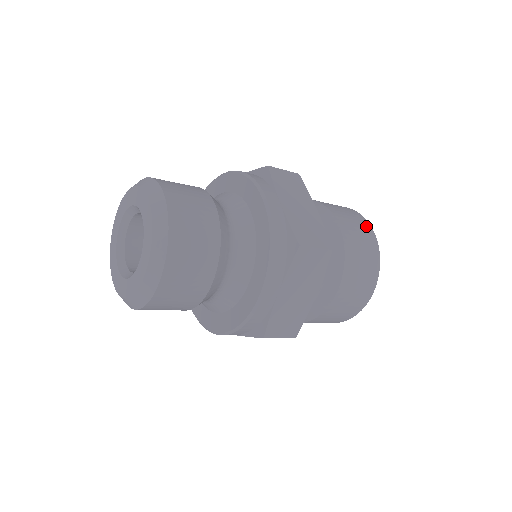
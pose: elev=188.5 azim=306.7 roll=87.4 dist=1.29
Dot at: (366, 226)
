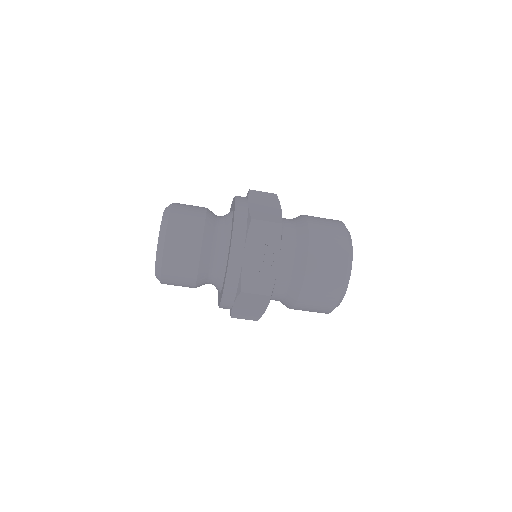
Dot at: occluded
